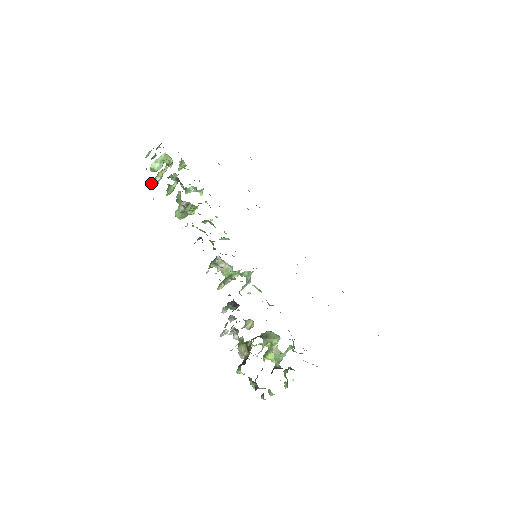
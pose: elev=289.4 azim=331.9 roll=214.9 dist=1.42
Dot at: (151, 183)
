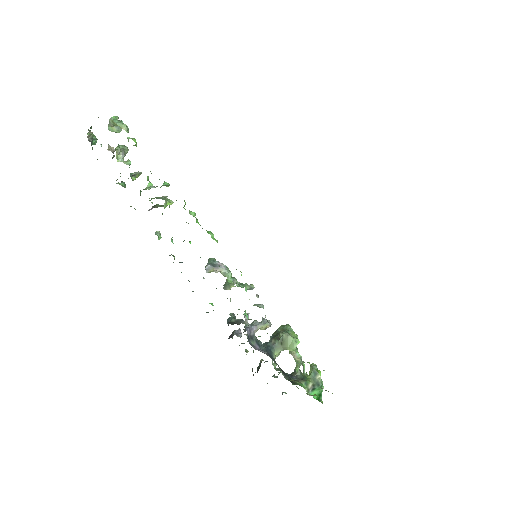
Dot at: (117, 158)
